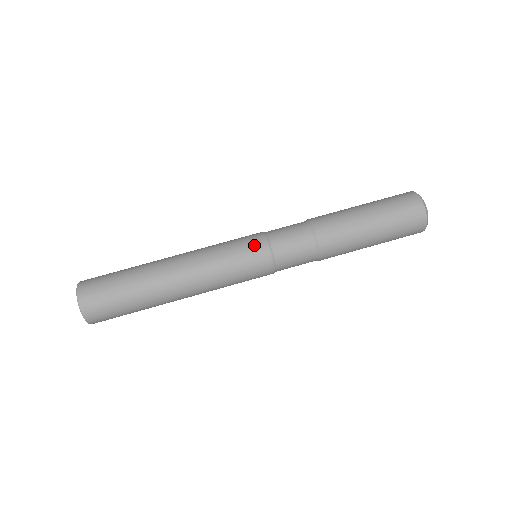
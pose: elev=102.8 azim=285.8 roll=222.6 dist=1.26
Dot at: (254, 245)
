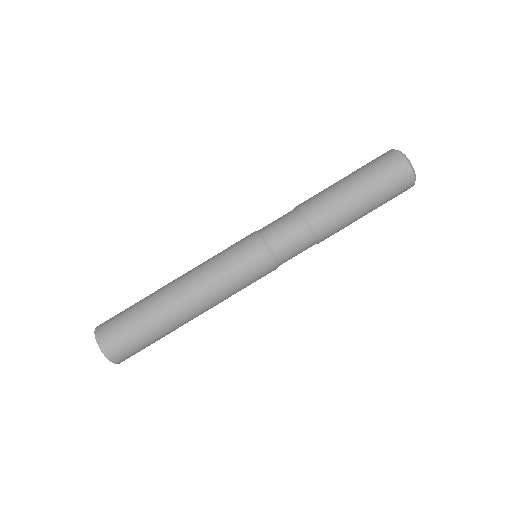
Dot at: (262, 267)
